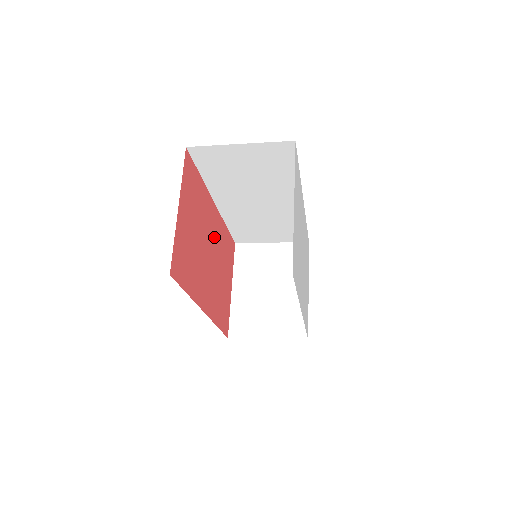
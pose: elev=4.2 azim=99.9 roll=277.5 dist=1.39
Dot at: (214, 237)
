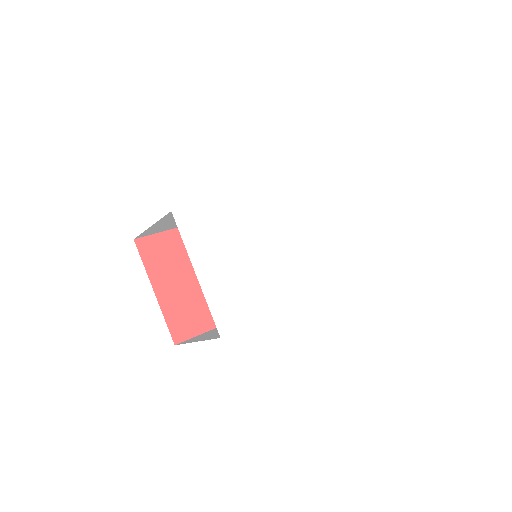
Dot at: occluded
